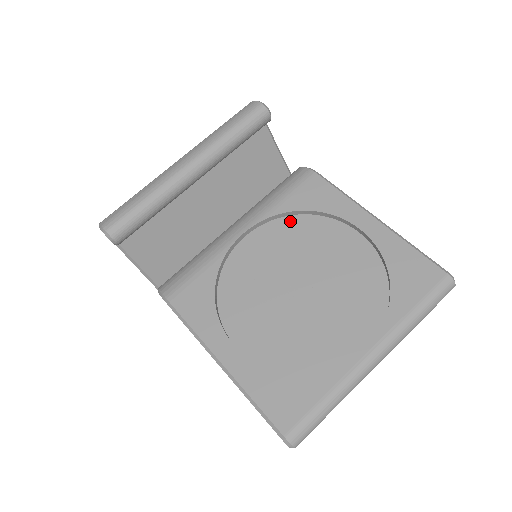
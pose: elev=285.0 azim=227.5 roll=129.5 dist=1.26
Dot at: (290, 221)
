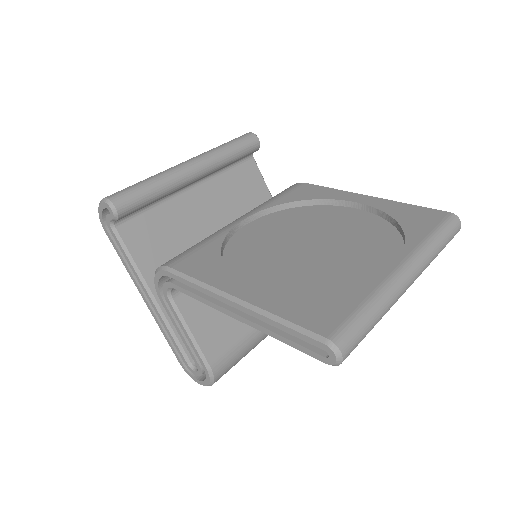
Dot at: (288, 211)
